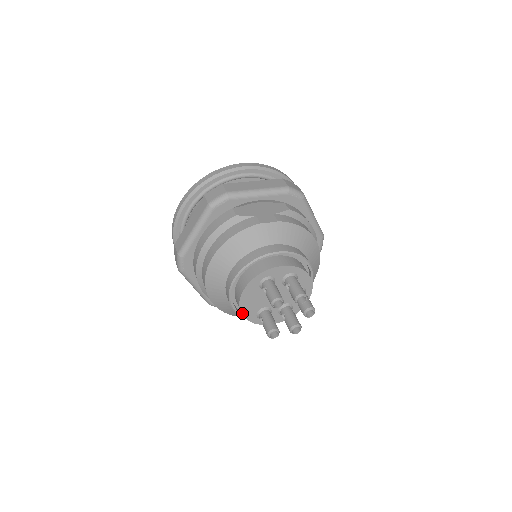
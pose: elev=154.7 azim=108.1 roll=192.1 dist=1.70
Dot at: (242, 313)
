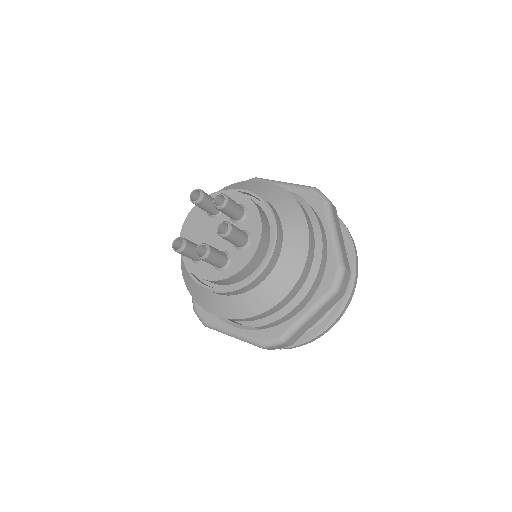
Dot at: occluded
